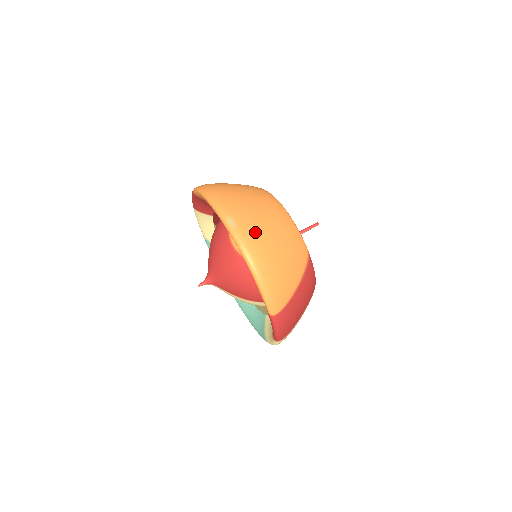
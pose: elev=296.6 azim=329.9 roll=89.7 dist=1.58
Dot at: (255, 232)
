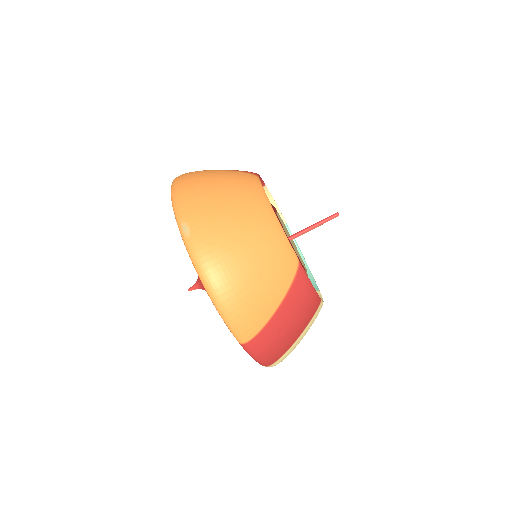
Dot at: (214, 242)
